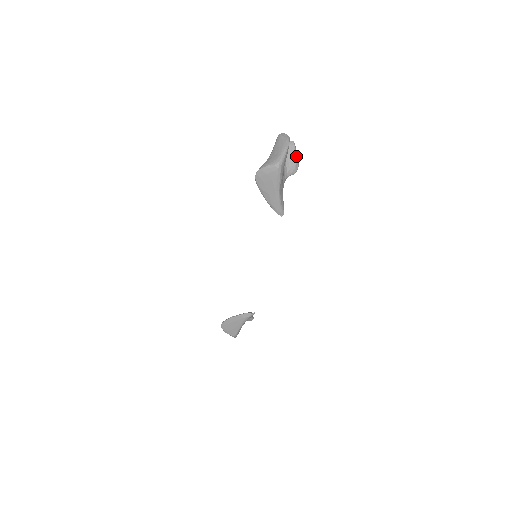
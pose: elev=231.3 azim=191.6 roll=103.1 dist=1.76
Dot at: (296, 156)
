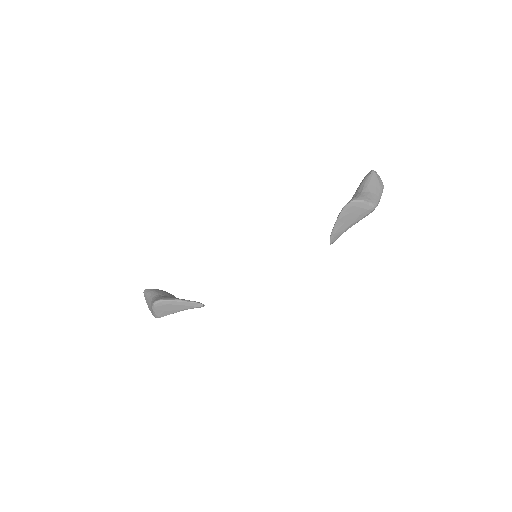
Dot at: occluded
